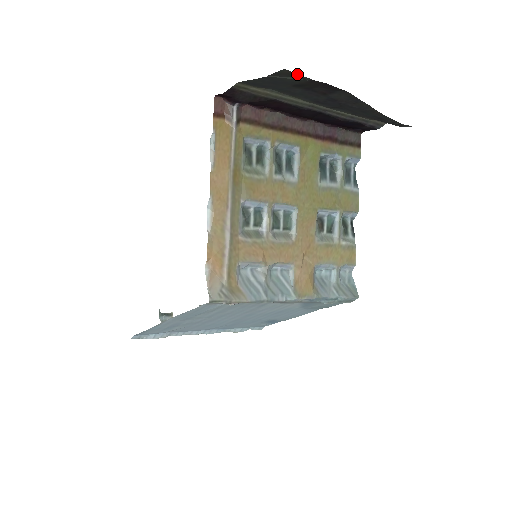
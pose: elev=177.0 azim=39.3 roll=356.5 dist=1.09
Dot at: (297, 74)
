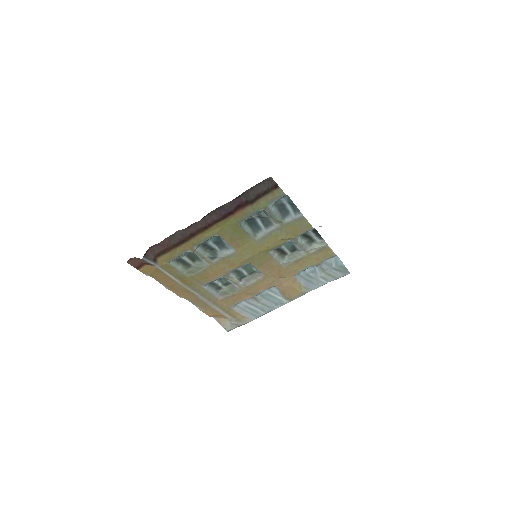
Dot at: occluded
